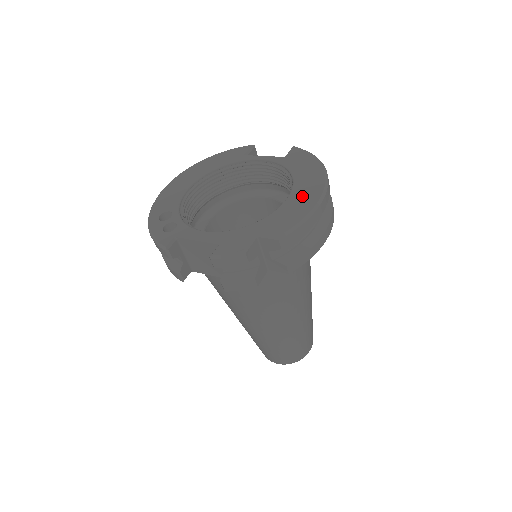
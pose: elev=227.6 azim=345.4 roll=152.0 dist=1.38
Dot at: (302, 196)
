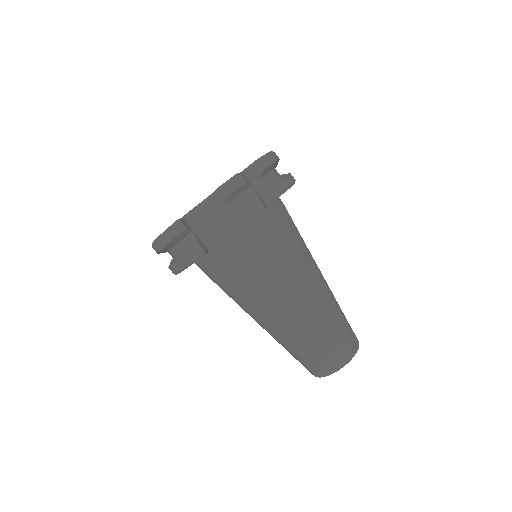
Dot at: occluded
